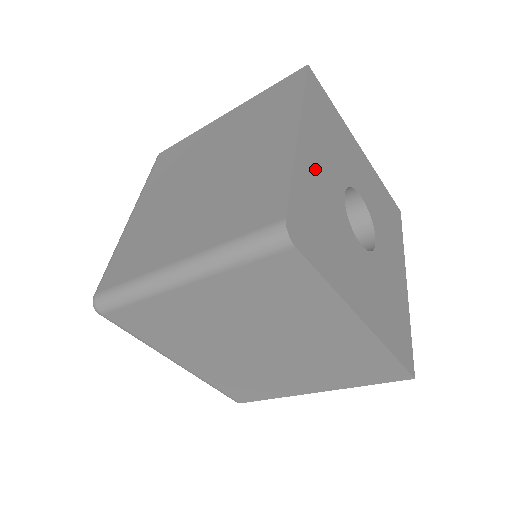
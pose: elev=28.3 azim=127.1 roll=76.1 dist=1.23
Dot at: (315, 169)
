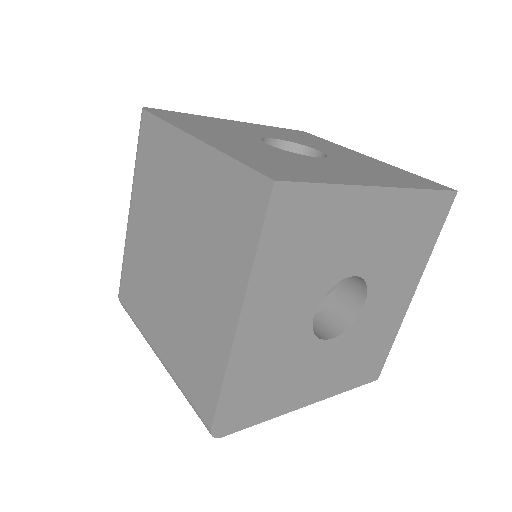
Dot at: (234, 125)
